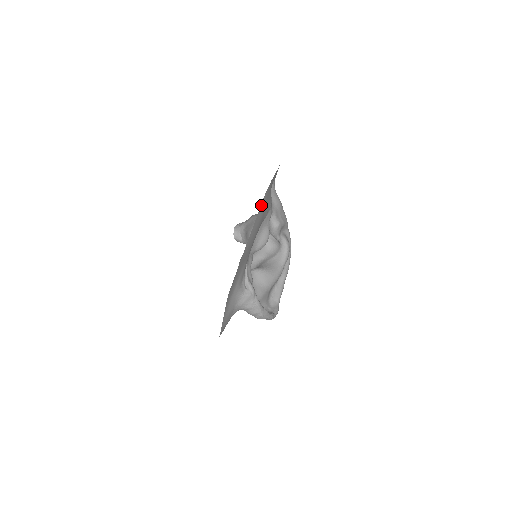
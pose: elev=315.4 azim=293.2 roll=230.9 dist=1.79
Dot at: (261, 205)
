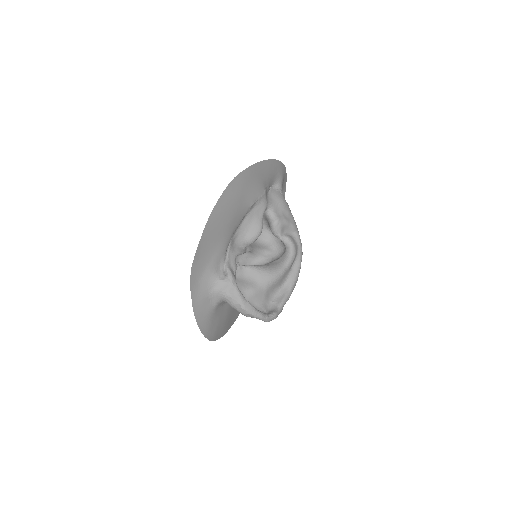
Dot at: (232, 182)
